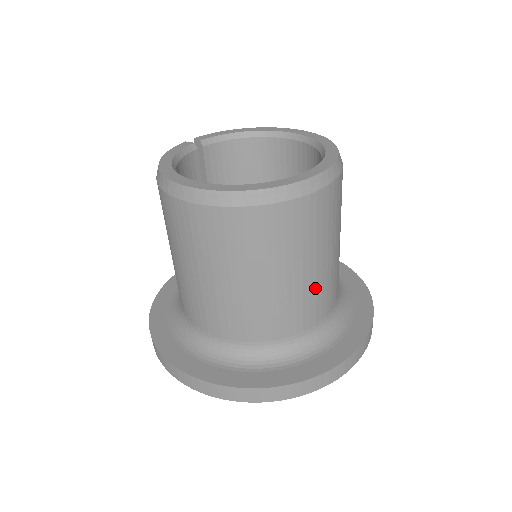
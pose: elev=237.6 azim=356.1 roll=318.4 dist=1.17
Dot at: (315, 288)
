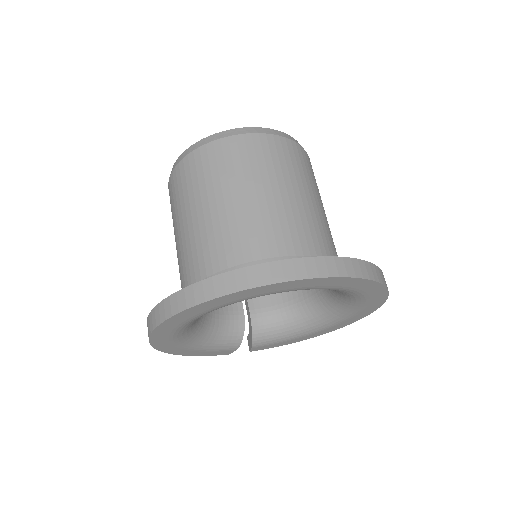
Dot at: (268, 214)
